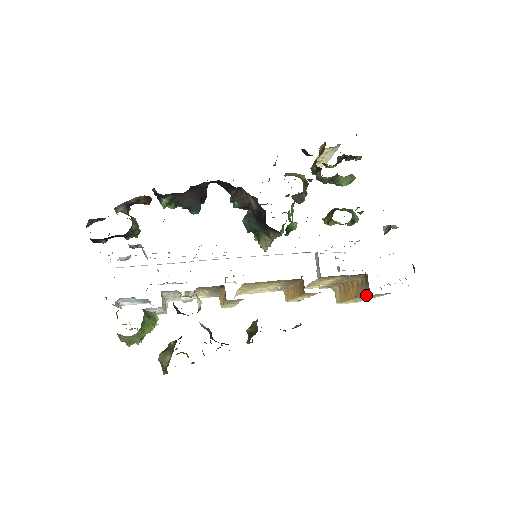
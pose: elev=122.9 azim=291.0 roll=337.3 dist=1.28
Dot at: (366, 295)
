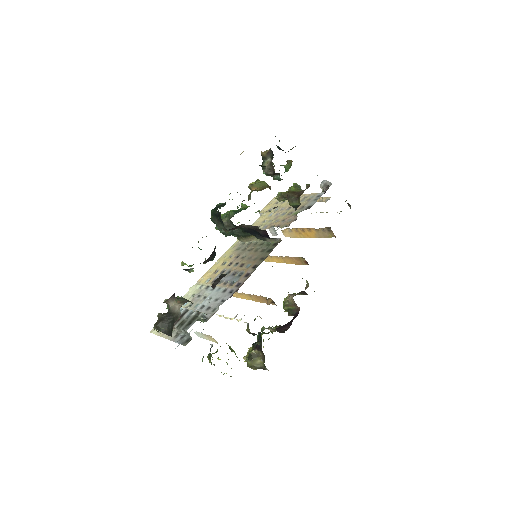
Dot at: occluded
